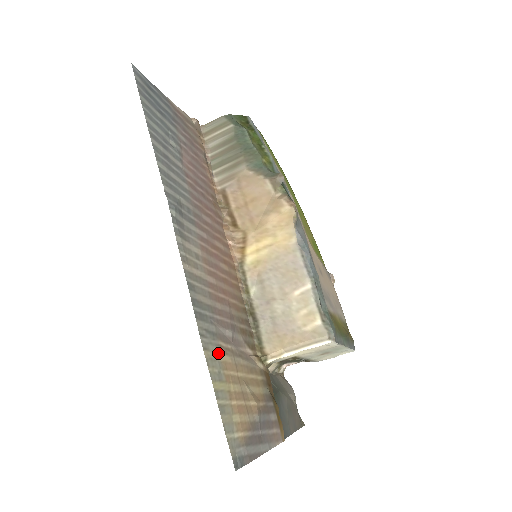
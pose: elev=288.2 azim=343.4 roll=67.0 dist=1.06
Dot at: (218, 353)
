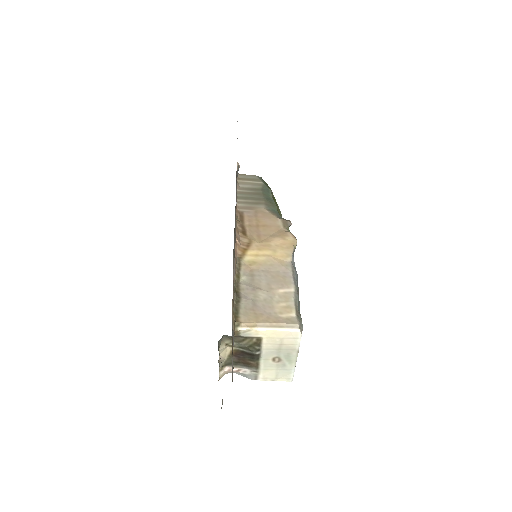
Dot at: occluded
